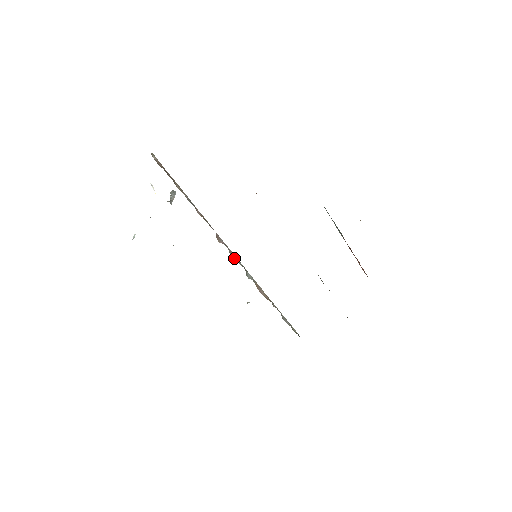
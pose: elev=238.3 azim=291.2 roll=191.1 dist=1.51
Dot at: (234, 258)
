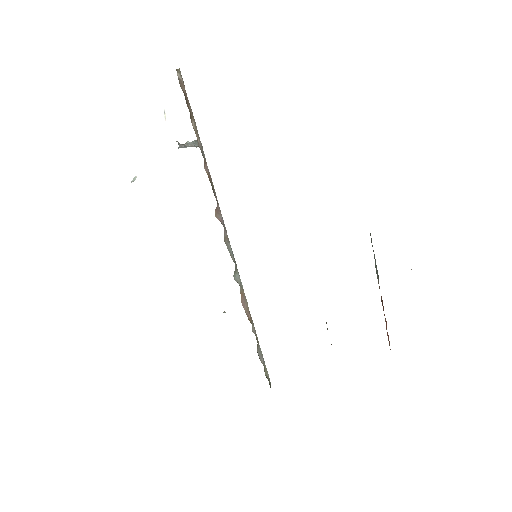
Dot at: (227, 246)
